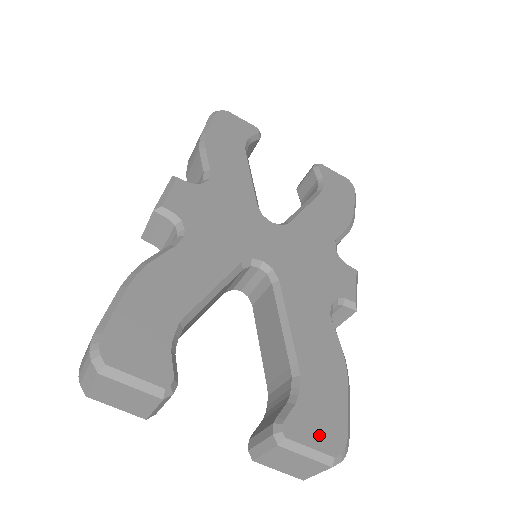
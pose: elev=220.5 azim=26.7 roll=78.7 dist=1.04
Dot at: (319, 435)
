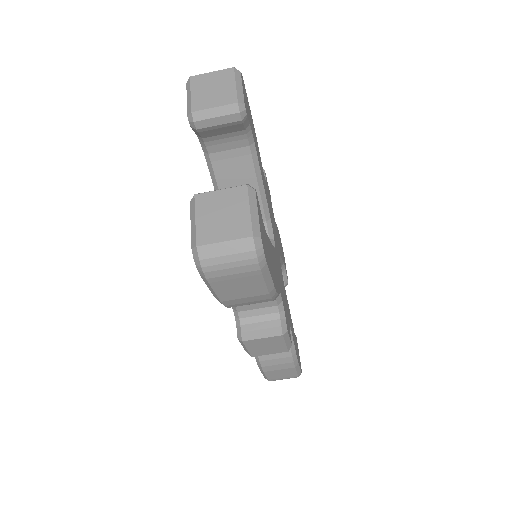
Dot at: occluded
